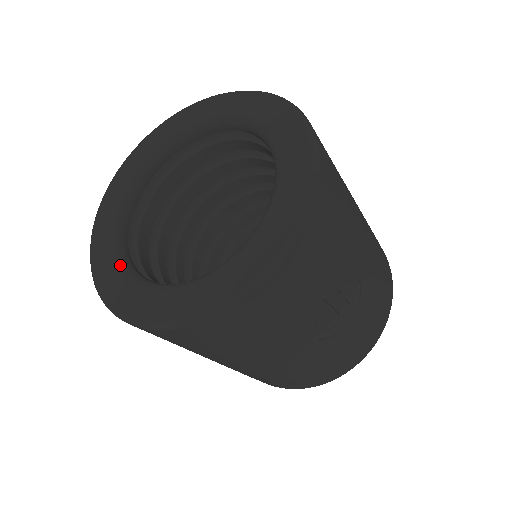
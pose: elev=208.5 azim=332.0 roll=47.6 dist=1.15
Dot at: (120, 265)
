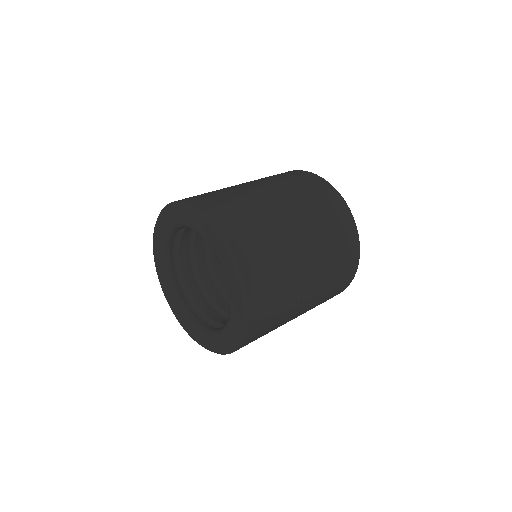
Dot at: (191, 324)
